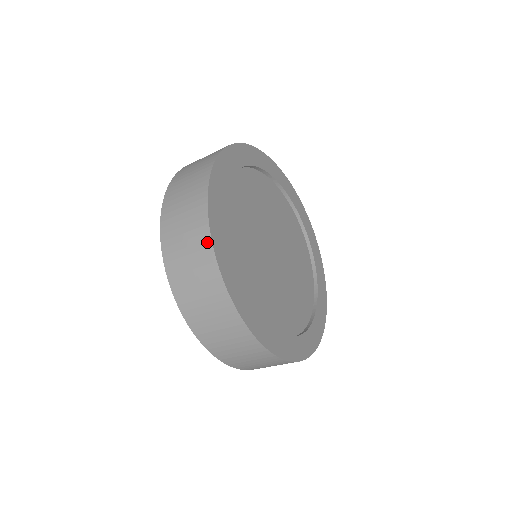
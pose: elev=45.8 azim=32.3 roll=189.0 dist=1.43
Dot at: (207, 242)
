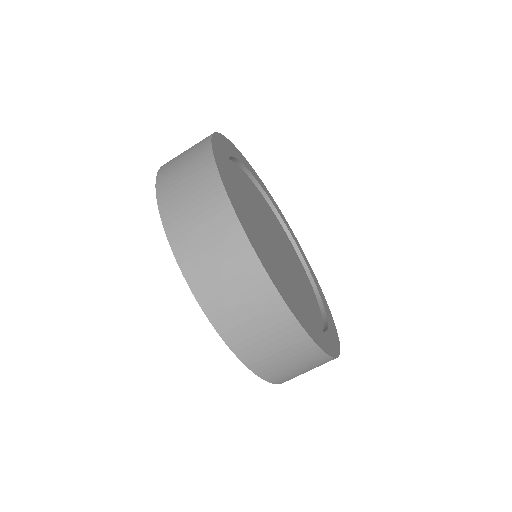
Dot at: (227, 211)
